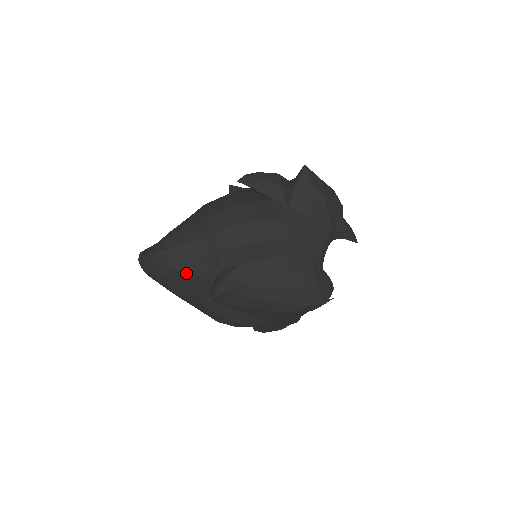
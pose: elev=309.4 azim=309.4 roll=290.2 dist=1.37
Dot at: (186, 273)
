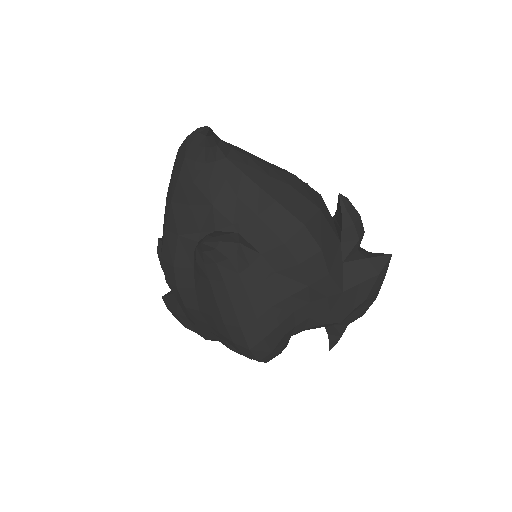
Dot at: (210, 194)
